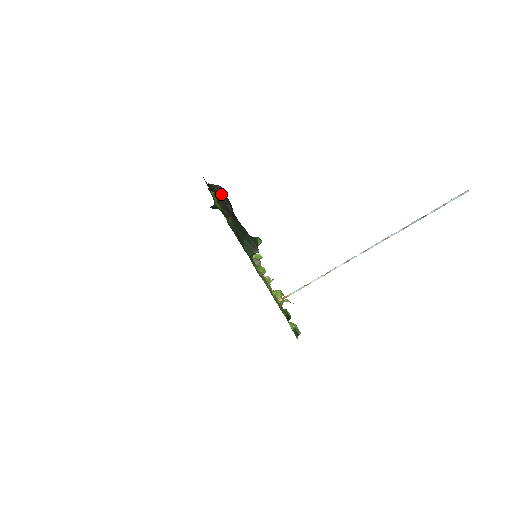
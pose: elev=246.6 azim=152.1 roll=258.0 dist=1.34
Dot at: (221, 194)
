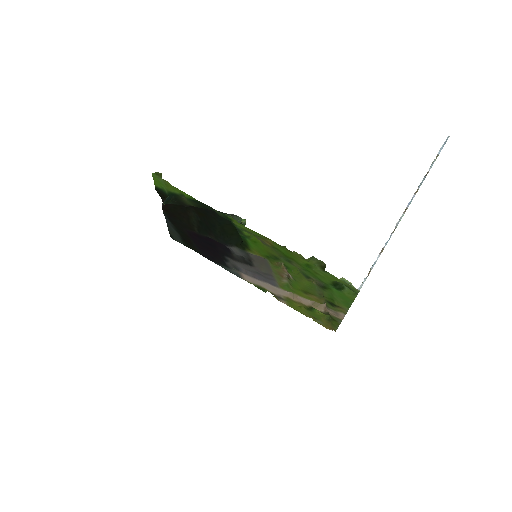
Dot at: occluded
